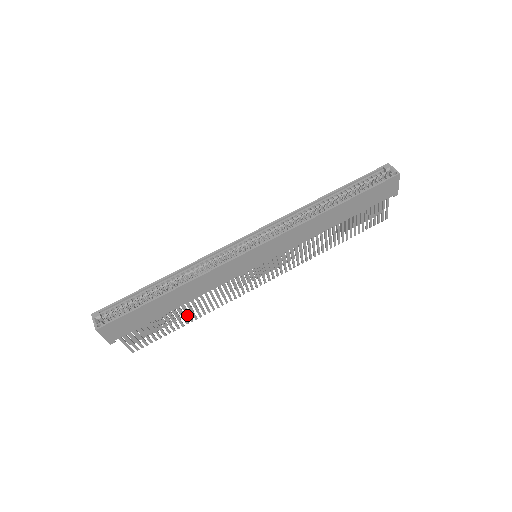
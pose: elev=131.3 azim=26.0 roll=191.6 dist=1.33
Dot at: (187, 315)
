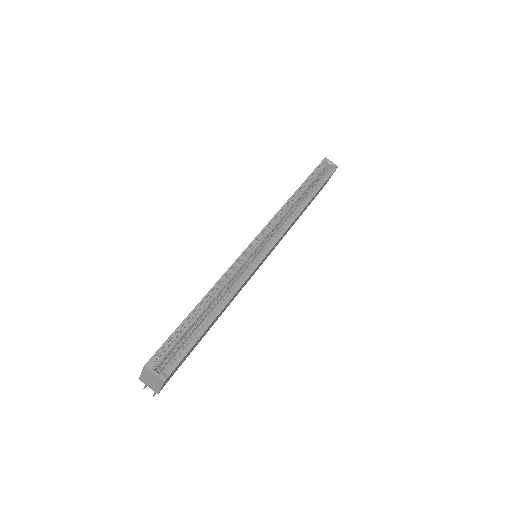
Dot at: occluded
